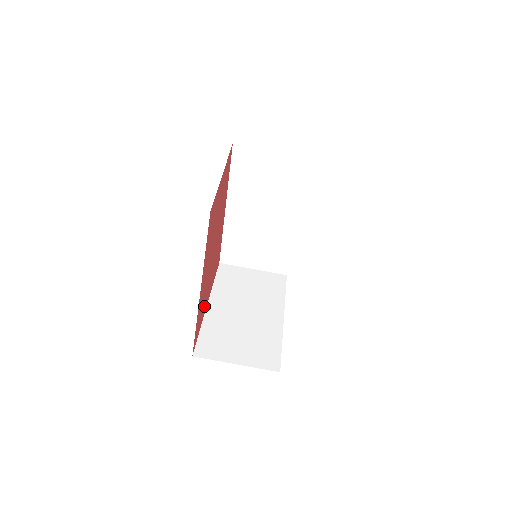
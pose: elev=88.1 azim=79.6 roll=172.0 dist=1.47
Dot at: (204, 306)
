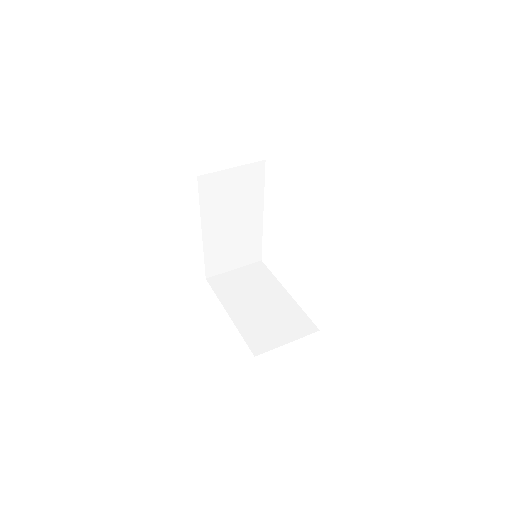
Dot at: occluded
